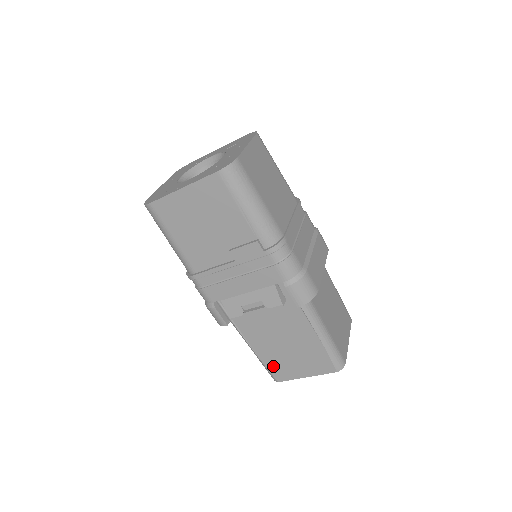
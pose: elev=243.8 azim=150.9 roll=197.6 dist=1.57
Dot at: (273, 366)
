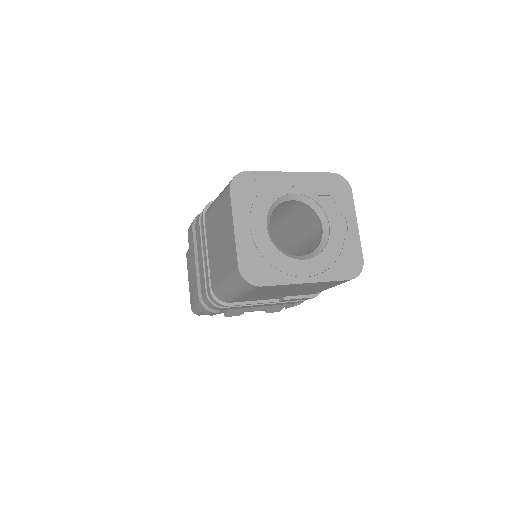
Dot at: occluded
